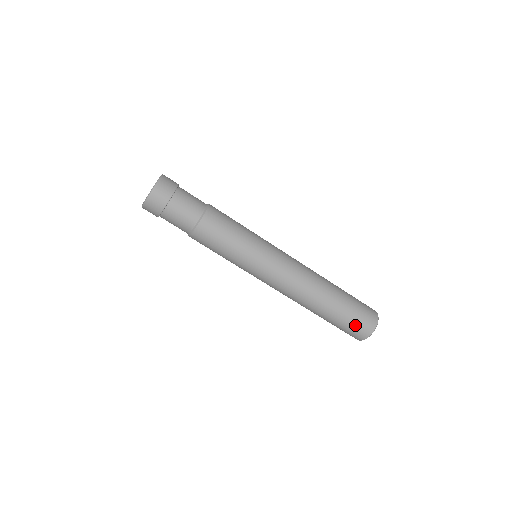
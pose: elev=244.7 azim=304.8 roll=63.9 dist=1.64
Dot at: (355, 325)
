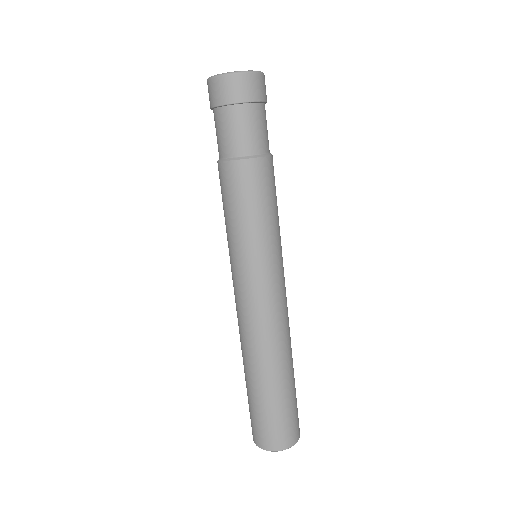
Dot at: (287, 423)
